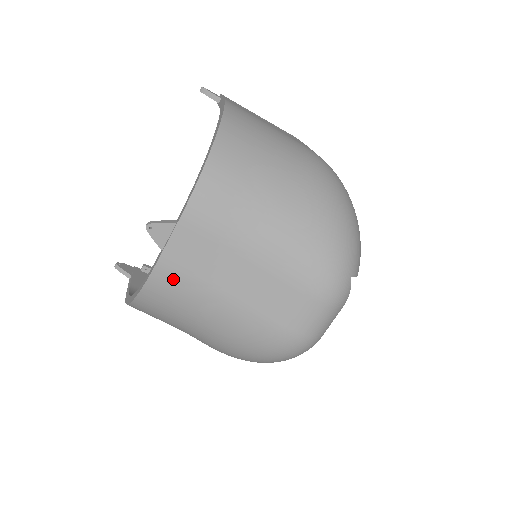
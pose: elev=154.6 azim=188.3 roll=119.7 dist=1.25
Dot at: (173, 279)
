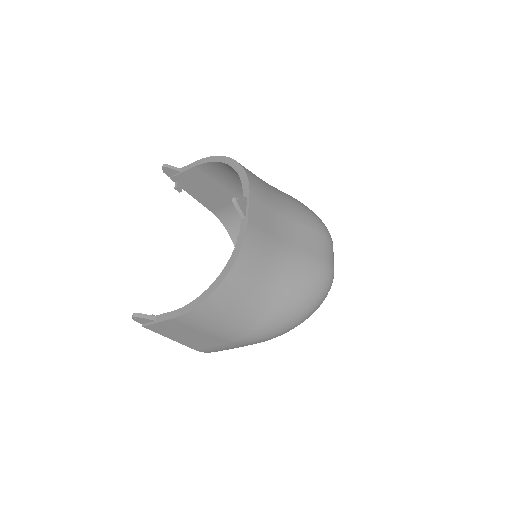
Dot at: (258, 238)
